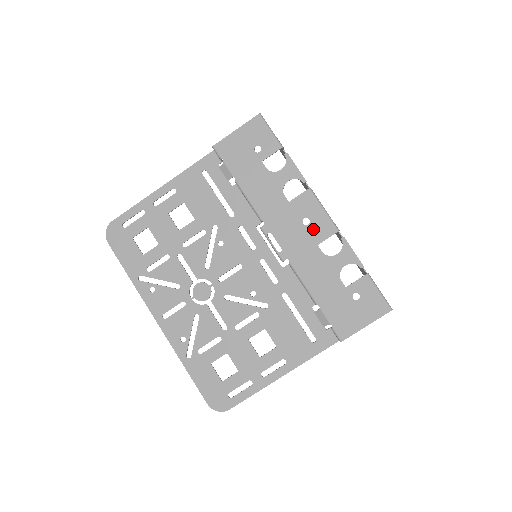
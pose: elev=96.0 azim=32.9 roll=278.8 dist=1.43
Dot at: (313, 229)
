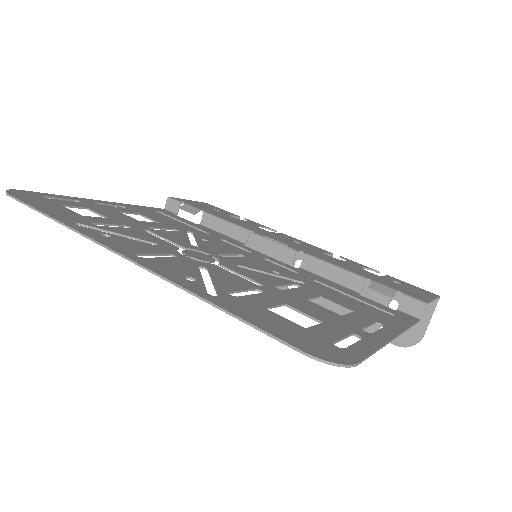
Dot at: (308, 246)
